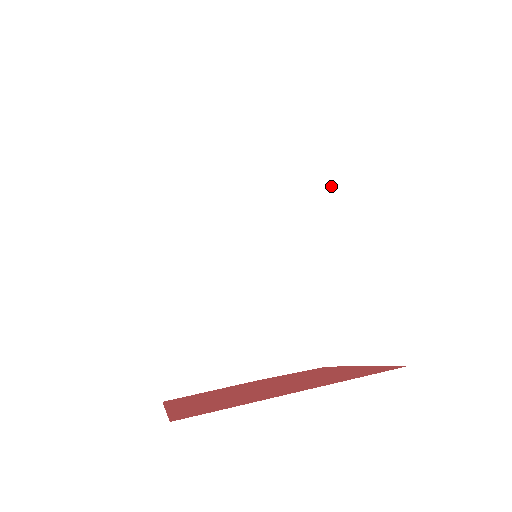
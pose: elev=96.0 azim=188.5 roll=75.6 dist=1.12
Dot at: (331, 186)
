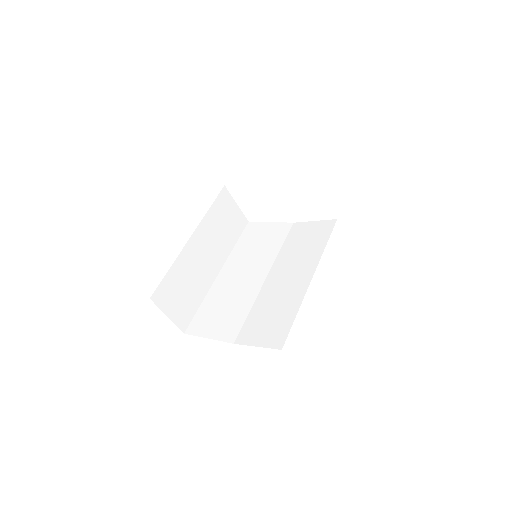
Dot at: occluded
